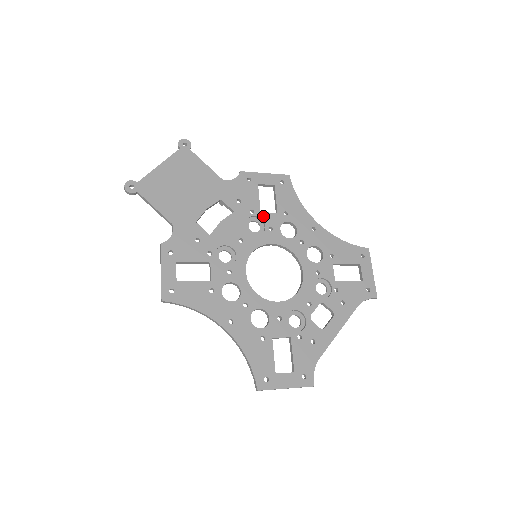
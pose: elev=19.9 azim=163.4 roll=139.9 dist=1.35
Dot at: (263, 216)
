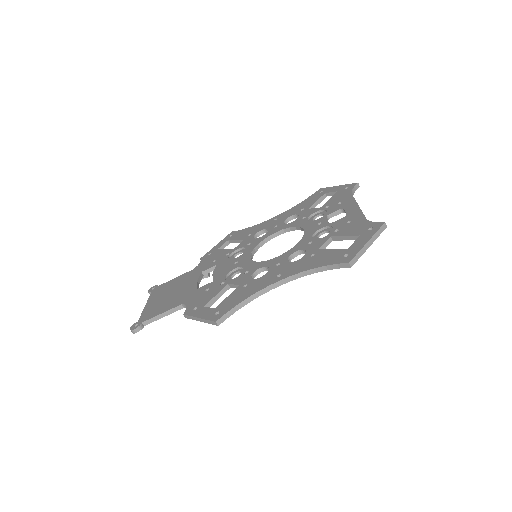
Dot at: (237, 248)
